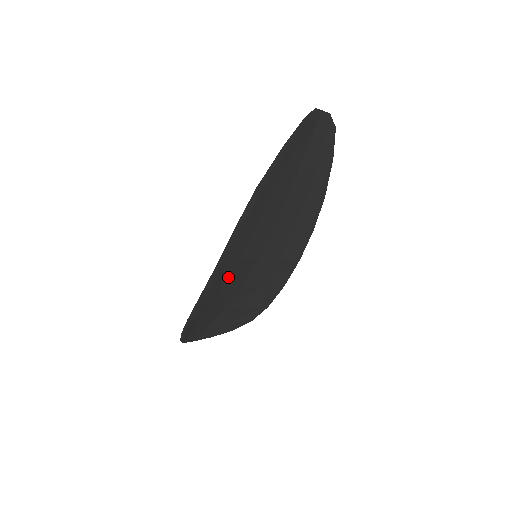
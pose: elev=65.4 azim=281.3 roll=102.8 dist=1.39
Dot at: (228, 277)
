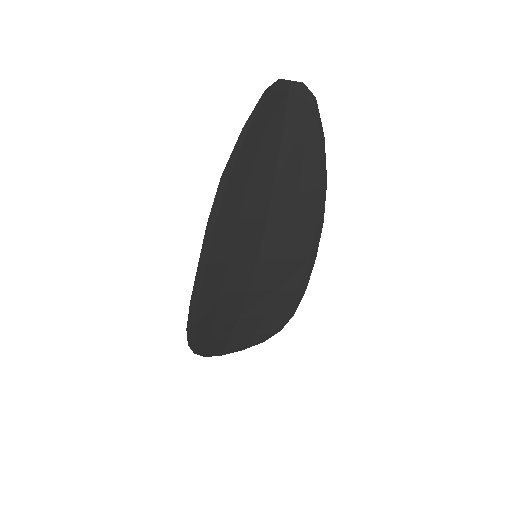
Dot at: (223, 281)
